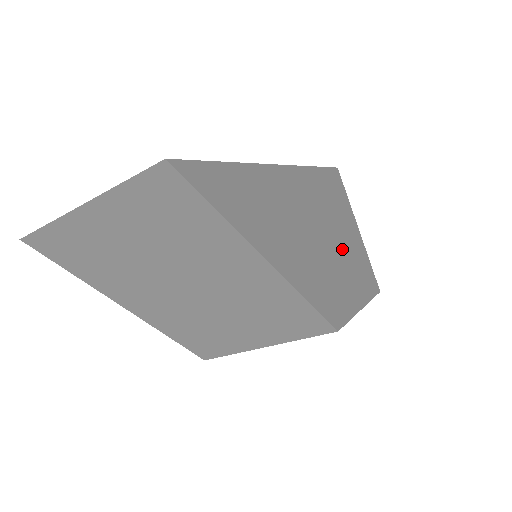
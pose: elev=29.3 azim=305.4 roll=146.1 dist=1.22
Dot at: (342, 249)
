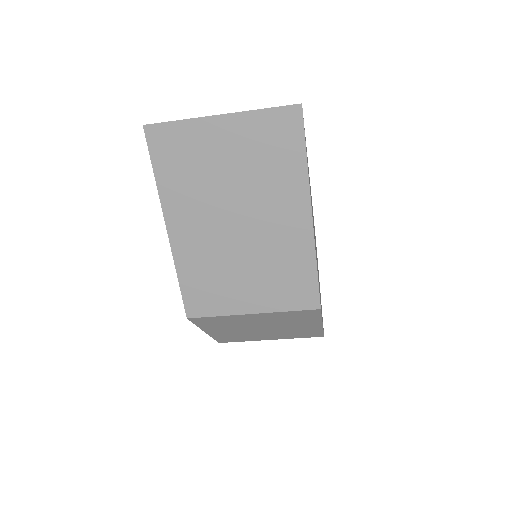
Dot at: occluded
